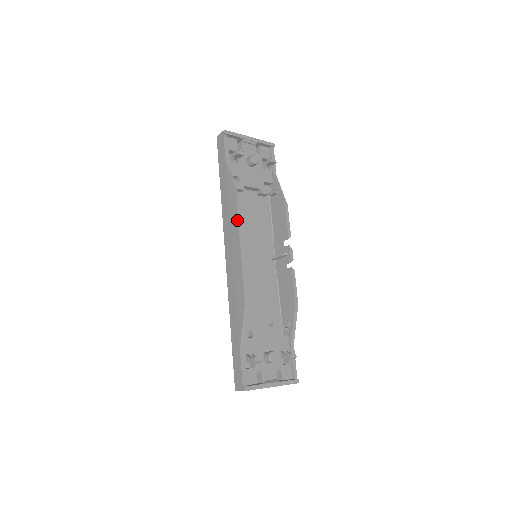
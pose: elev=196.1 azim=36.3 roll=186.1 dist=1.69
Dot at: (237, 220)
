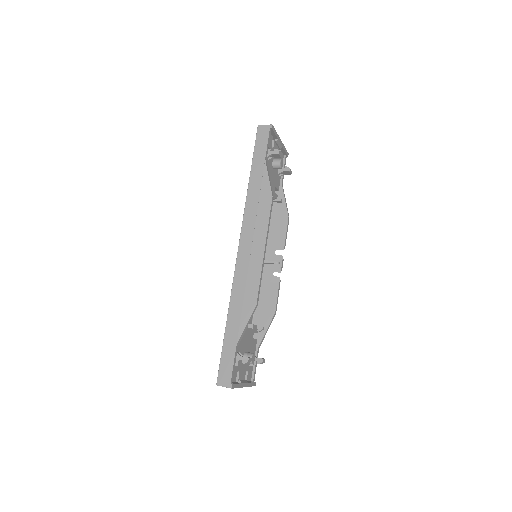
Dot at: (268, 220)
